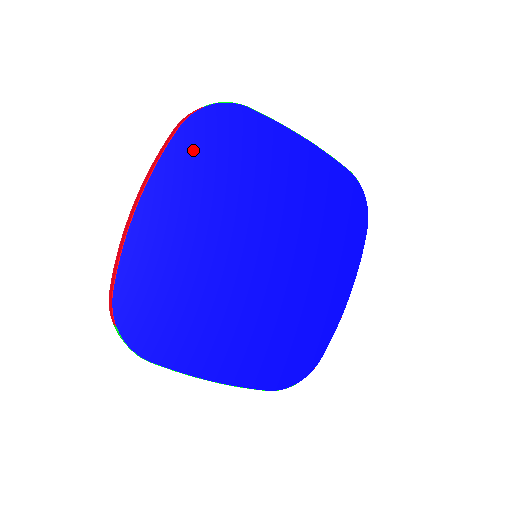
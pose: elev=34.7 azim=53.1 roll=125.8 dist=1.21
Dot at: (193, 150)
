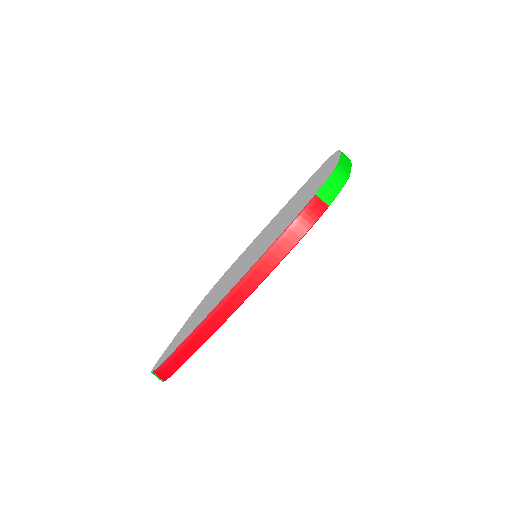
Dot at: occluded
